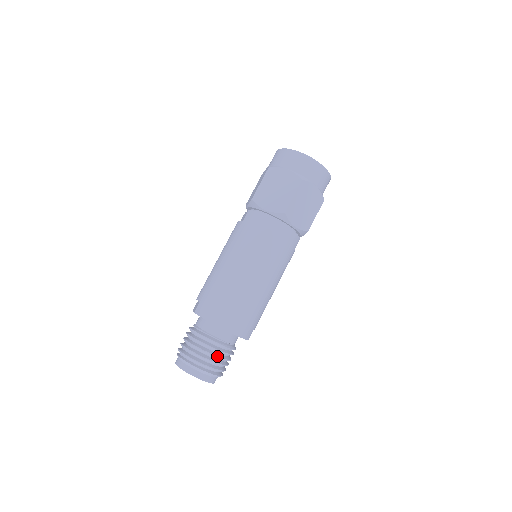
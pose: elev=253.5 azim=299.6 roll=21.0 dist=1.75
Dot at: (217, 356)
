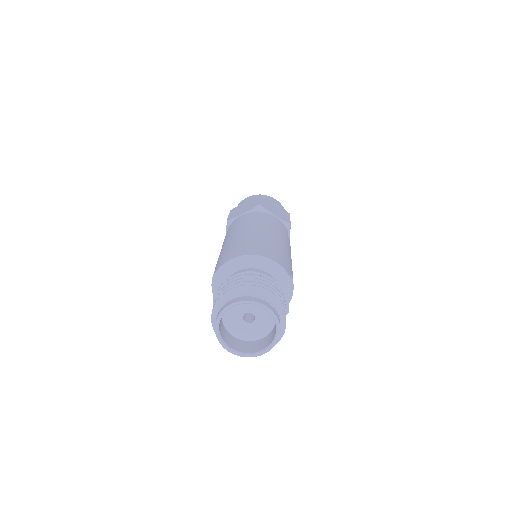
Dot at: (262, 280)
